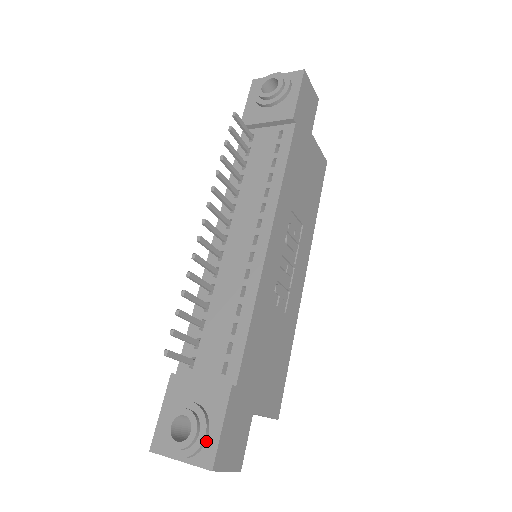
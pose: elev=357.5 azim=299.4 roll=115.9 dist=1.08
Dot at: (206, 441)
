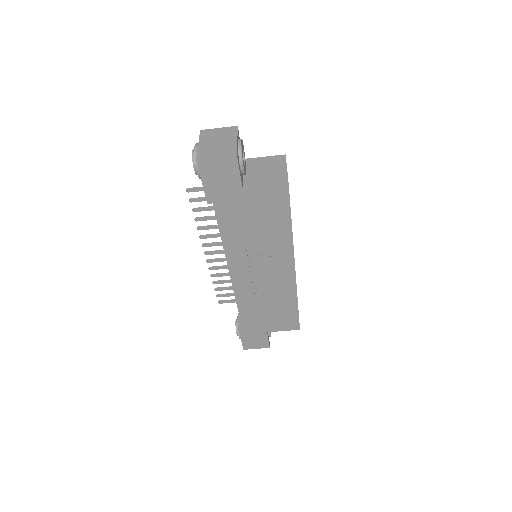
Dot at: occluded
